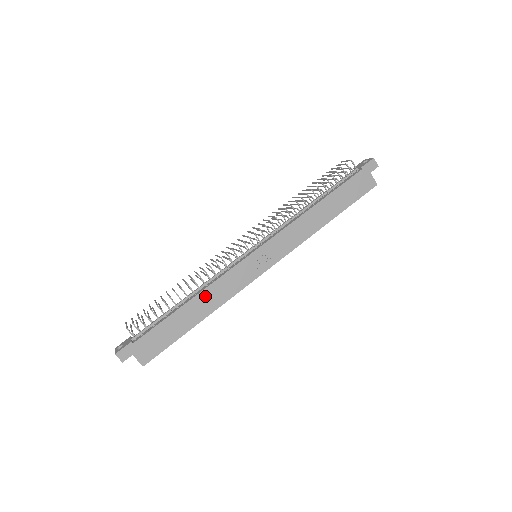
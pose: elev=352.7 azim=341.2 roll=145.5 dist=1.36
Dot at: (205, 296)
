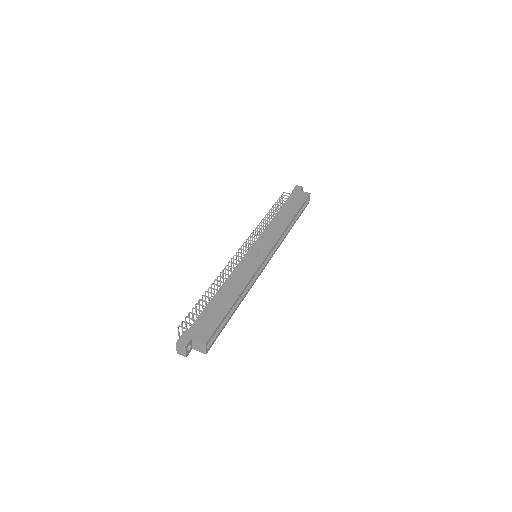
Dot at: (230, 283)
